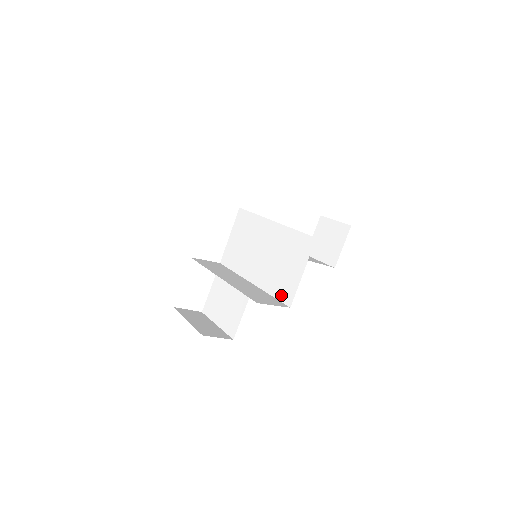
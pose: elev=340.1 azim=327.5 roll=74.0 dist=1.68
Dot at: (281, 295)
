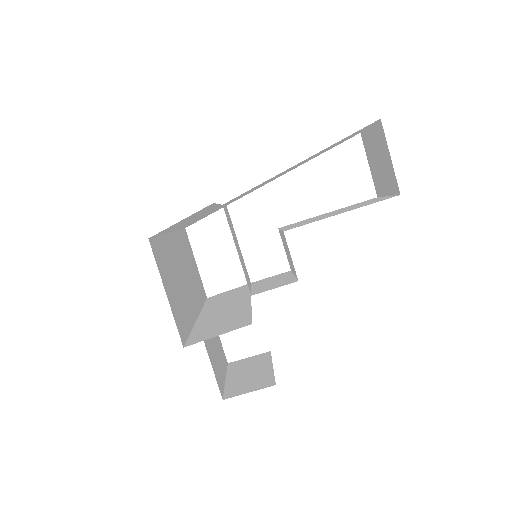
Dot at: occluded
